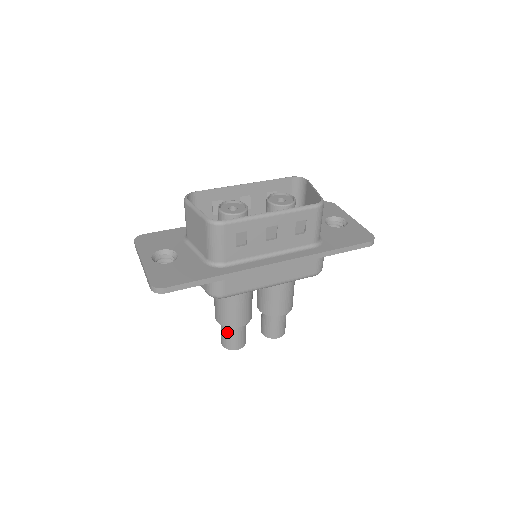
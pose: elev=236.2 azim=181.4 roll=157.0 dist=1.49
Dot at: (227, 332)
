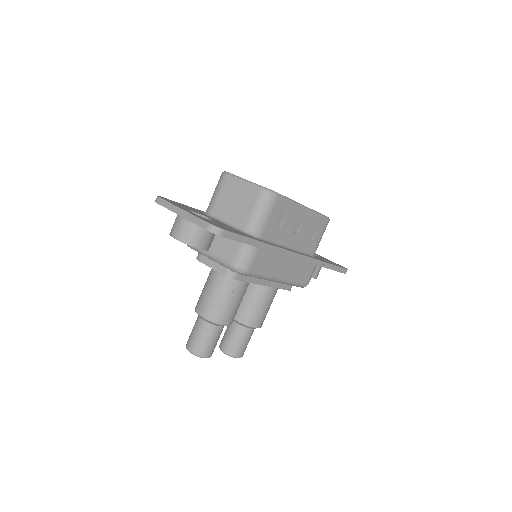
Dot at: (206, 332)
